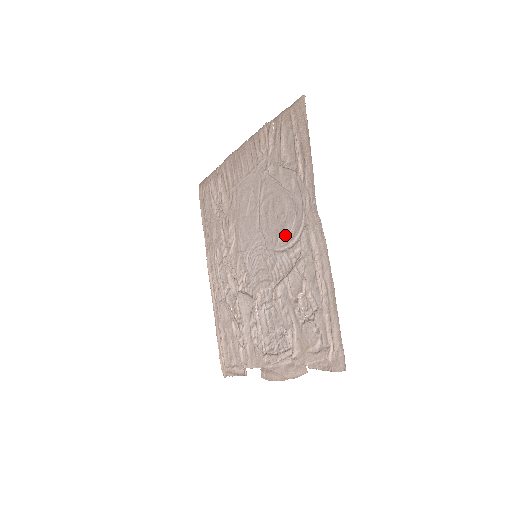
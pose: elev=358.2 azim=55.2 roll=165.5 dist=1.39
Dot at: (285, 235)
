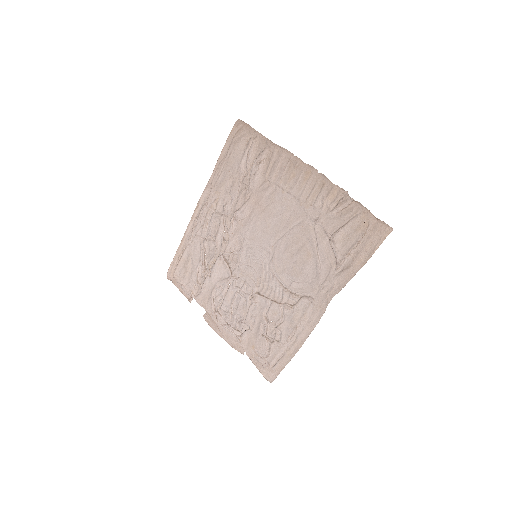
Dot at: (292, 279)
